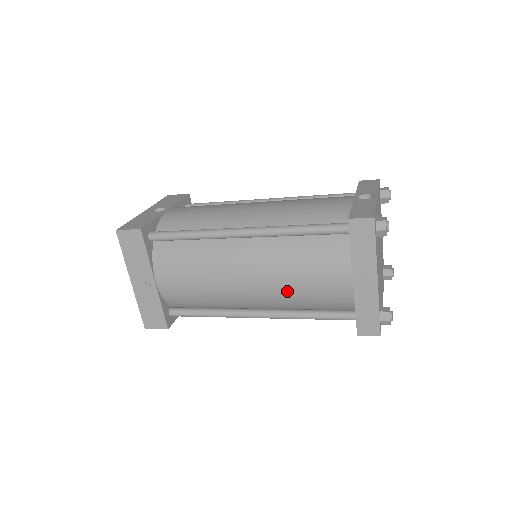
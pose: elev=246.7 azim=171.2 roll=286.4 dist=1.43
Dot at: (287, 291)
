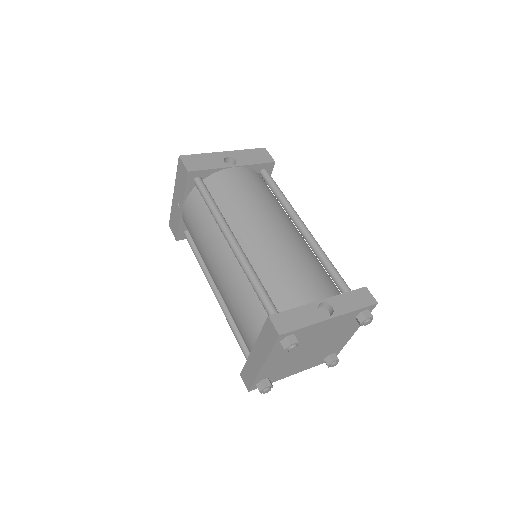
Dot at: (227, 304)
